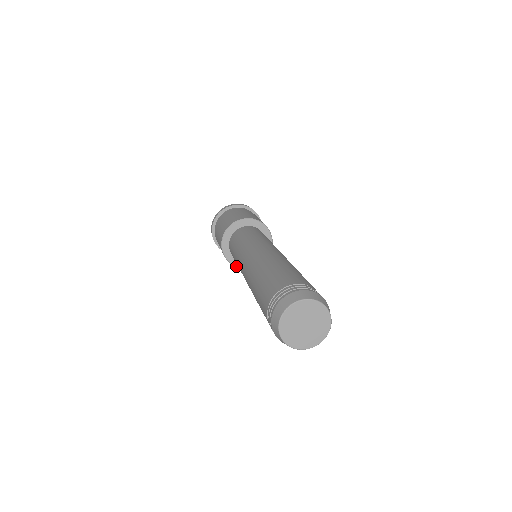
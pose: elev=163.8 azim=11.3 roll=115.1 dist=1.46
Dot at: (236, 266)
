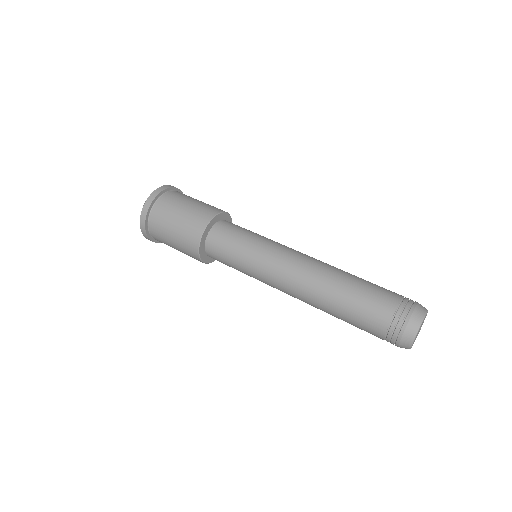
Dot at: occluded
